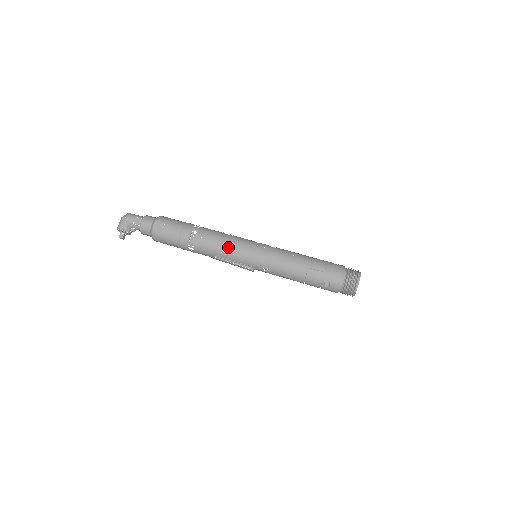
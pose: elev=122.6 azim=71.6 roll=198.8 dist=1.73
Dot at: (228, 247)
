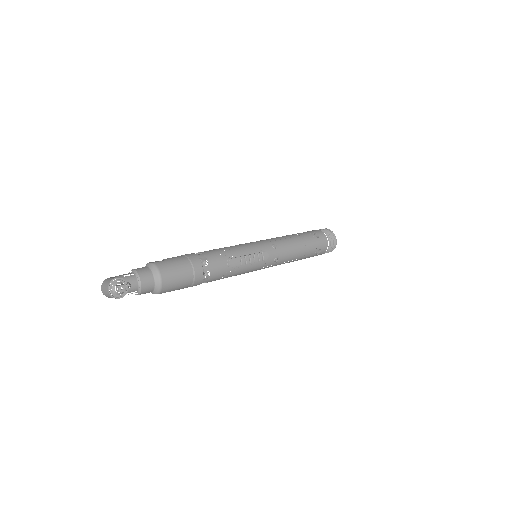
Dot at: (232, 246)
